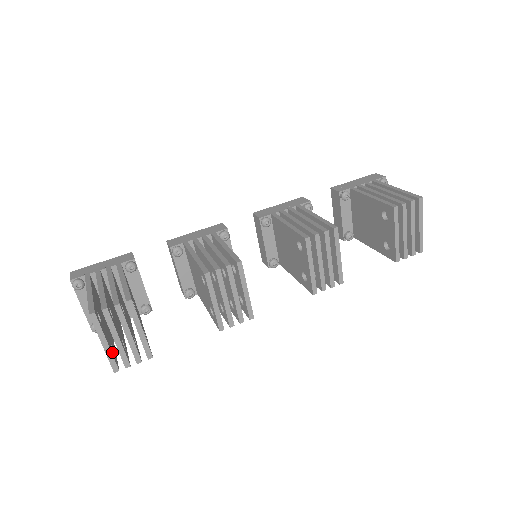
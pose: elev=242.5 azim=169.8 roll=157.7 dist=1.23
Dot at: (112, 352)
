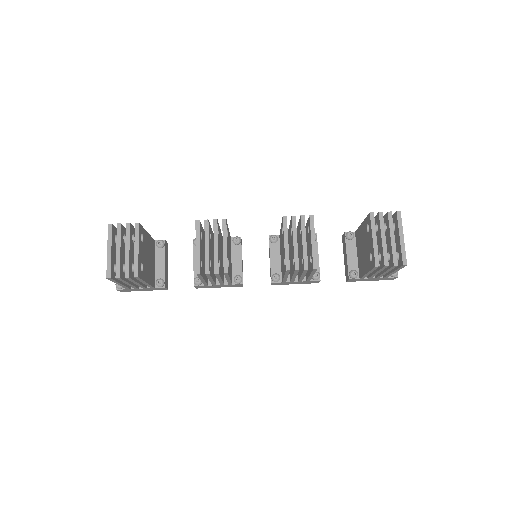
Dot at: (112, 264)
